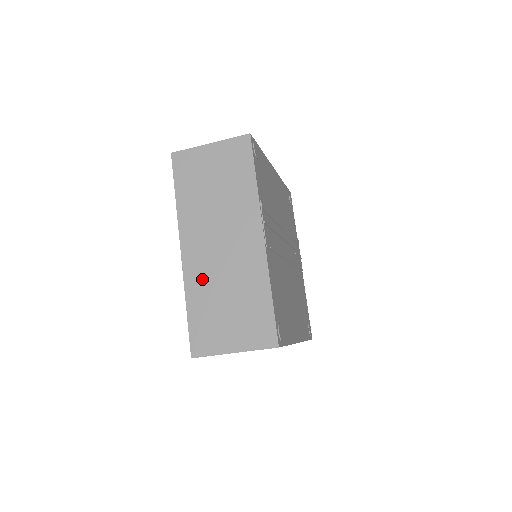
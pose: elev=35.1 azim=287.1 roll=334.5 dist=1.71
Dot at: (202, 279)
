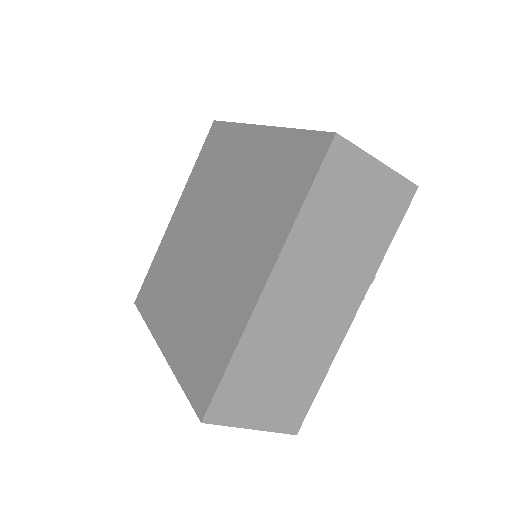
Dot at: (270, 332)
